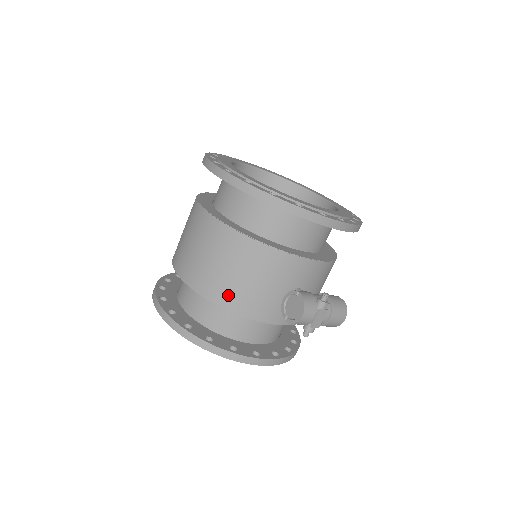
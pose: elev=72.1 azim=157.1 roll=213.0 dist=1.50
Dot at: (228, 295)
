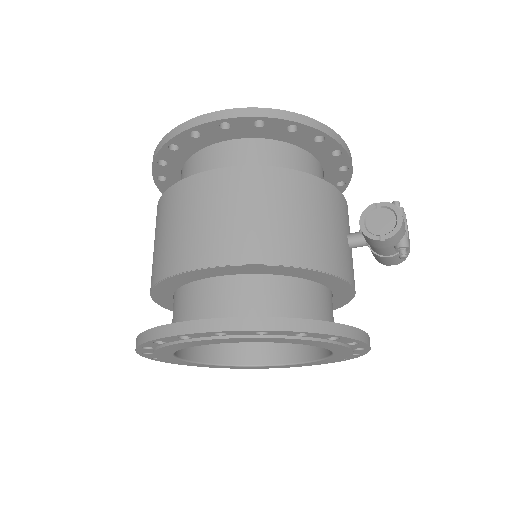
Dot at: (298, 247)
